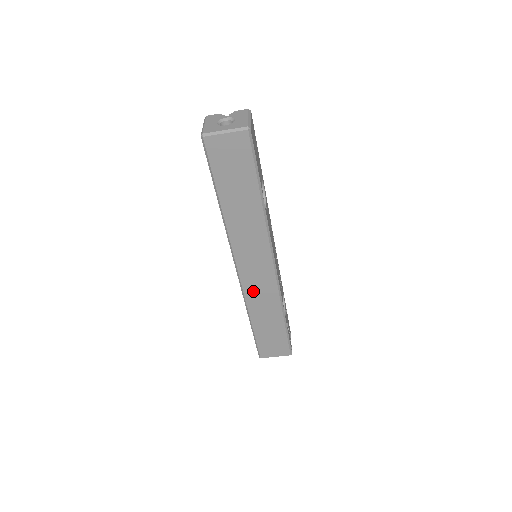
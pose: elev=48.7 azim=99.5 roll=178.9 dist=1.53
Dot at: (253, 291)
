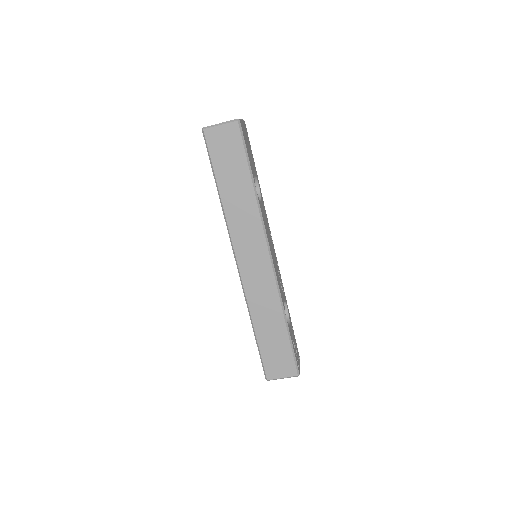
Dot at: (253, 288)
